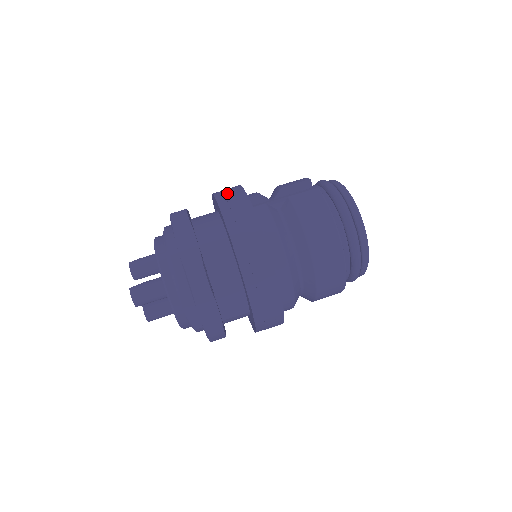
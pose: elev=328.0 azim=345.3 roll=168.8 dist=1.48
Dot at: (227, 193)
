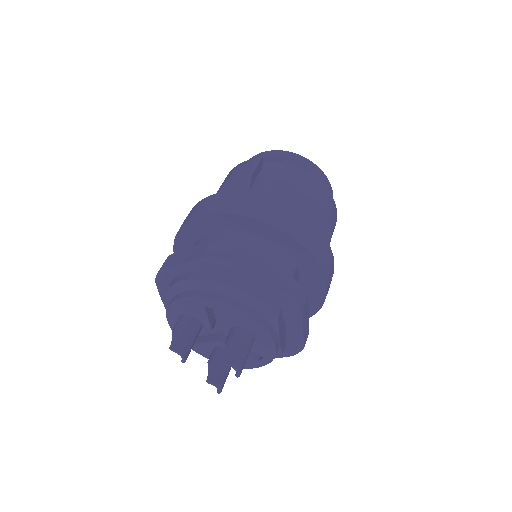
Dot at: (233, 203)
